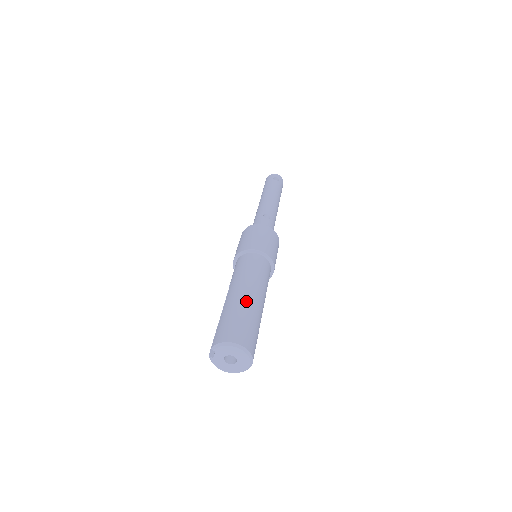
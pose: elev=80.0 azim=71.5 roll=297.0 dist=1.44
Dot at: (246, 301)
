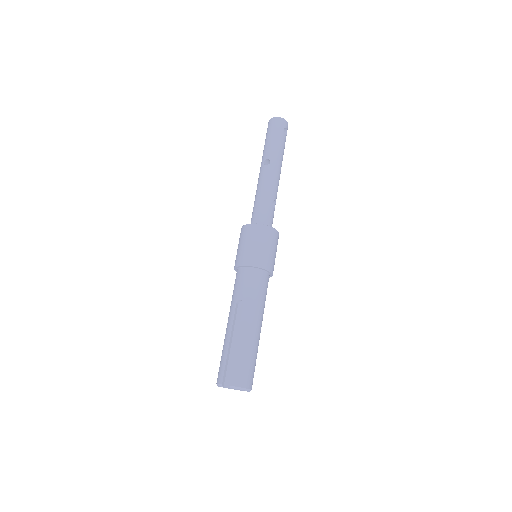
Dot at: (258, 339)
